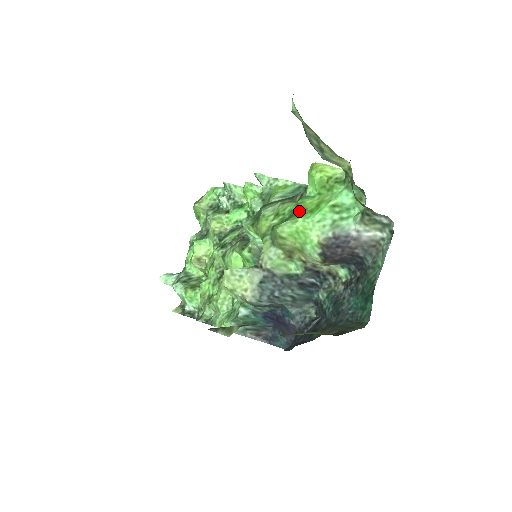
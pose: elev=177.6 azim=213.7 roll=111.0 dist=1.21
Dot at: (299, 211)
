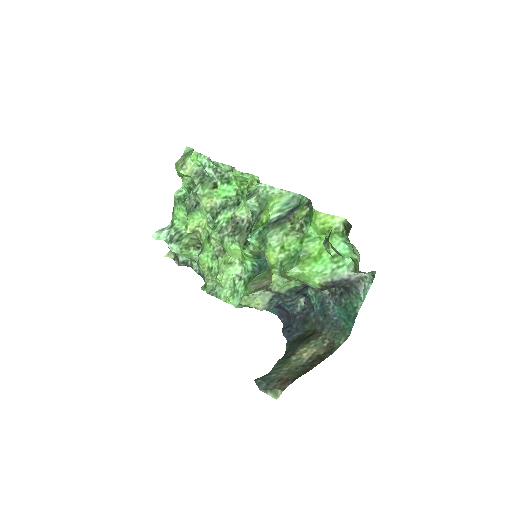
Dot at: (304, 256)
